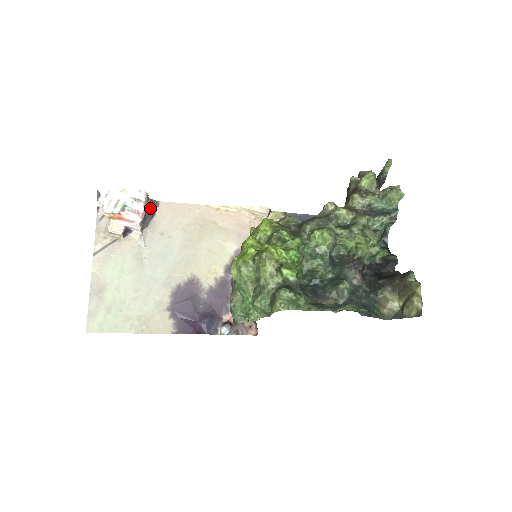
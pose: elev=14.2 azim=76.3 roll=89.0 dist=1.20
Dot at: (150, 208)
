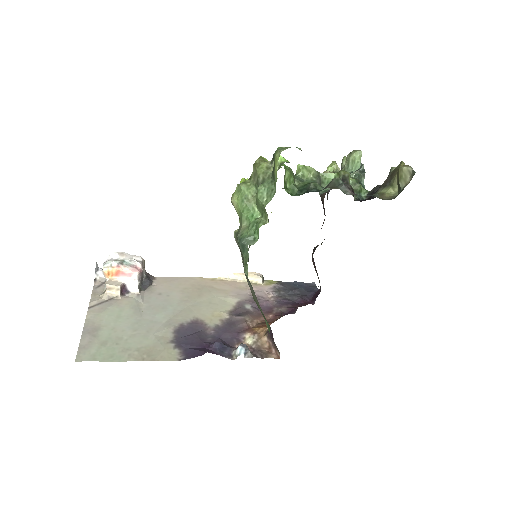
Dot at: (147, 277)
